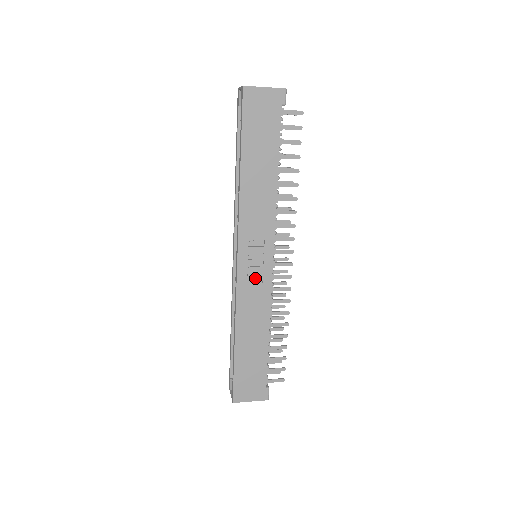
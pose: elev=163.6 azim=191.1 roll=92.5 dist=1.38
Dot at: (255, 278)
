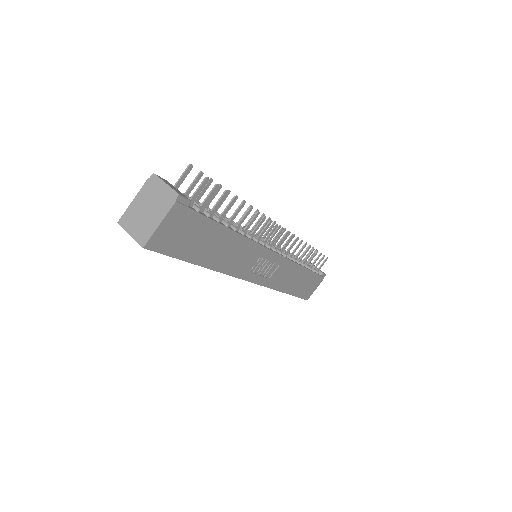
Dot at: (272, 270)
